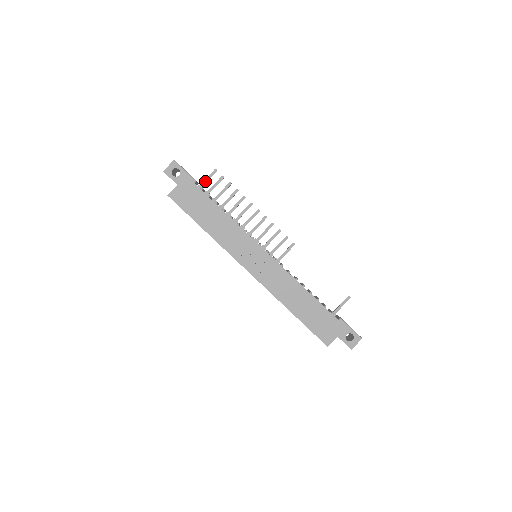
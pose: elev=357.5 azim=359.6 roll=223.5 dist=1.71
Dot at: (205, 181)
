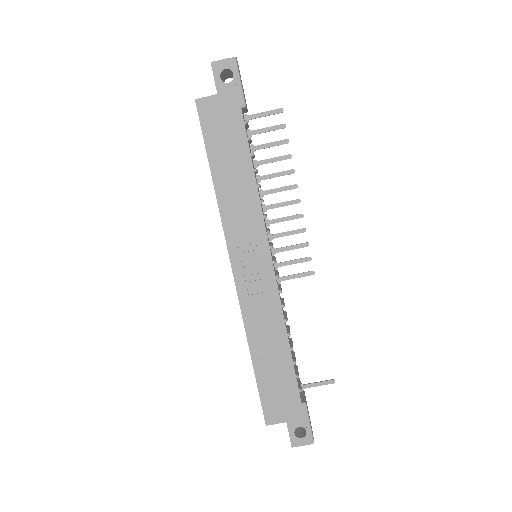
Dot at: (258, 115)
